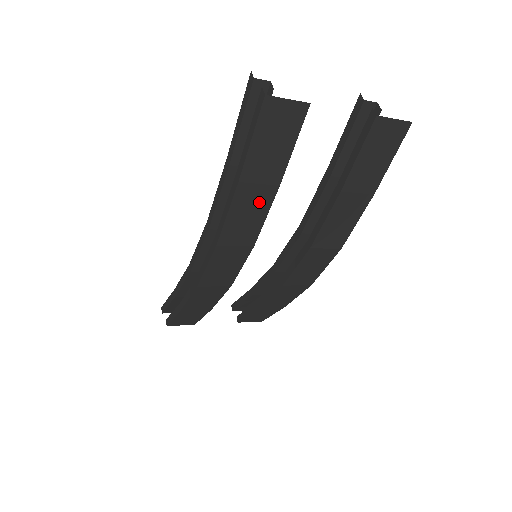
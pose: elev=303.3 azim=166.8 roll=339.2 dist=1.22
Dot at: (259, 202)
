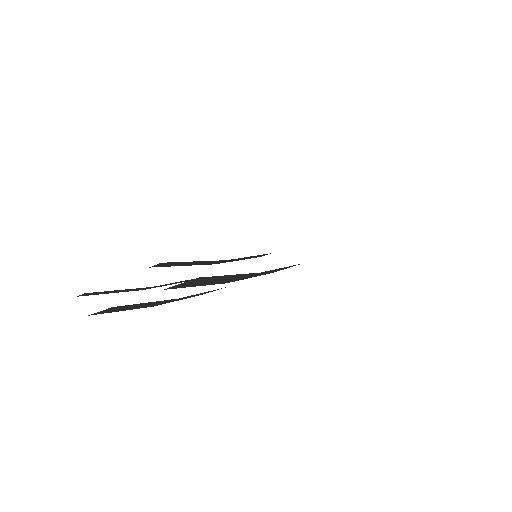
Dot at: occluded
